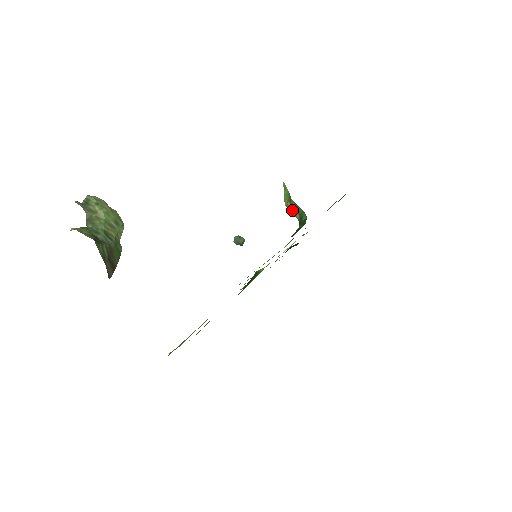
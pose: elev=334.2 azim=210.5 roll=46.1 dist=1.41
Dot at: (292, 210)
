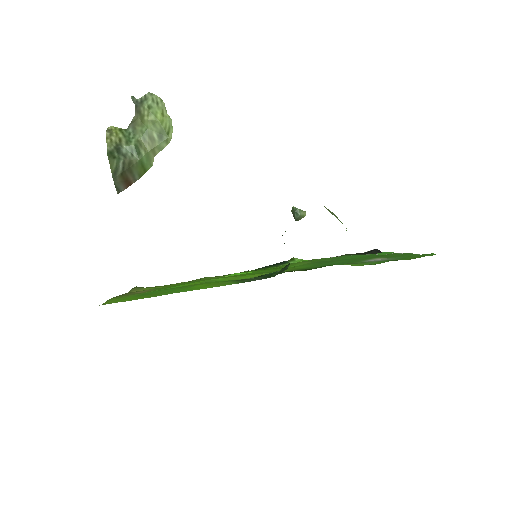
Dot at: occluded
